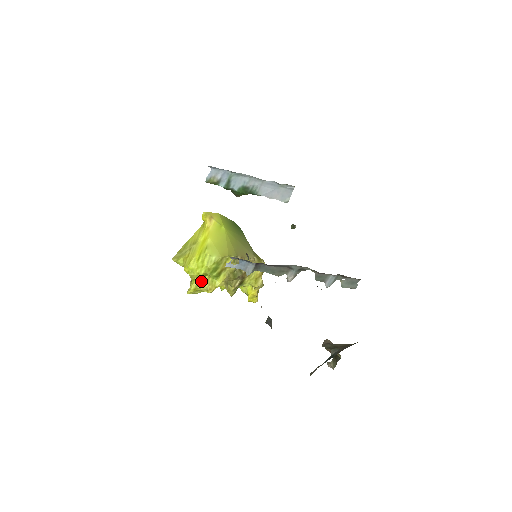
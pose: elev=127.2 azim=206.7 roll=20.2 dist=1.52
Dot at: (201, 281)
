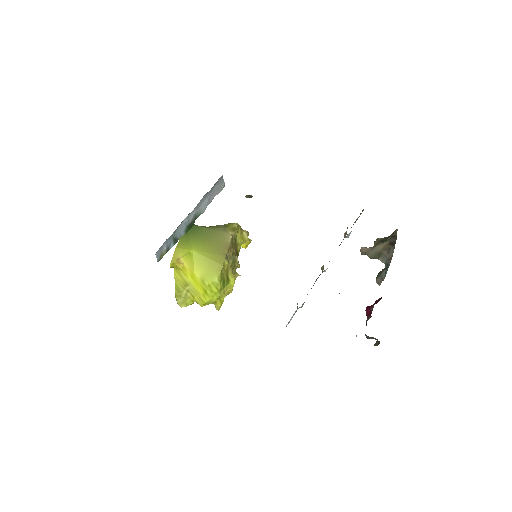
Dot at: (220, 296)
